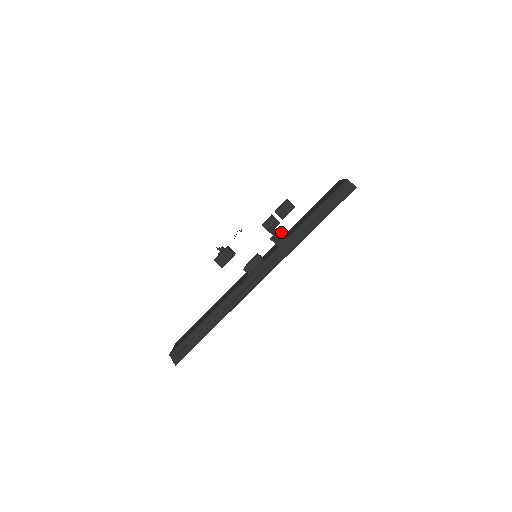
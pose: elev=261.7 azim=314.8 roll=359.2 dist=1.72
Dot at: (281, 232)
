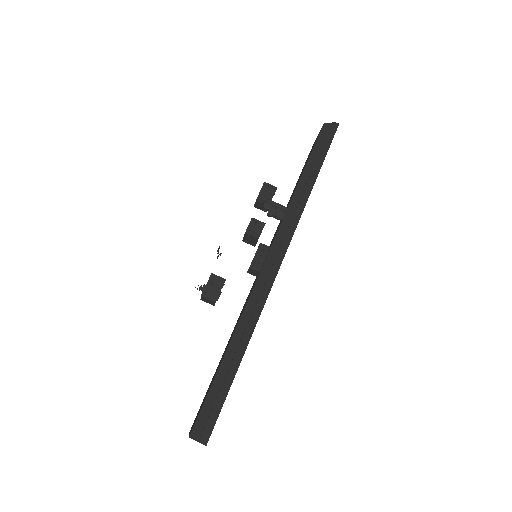
Dot at: (277, 204)
